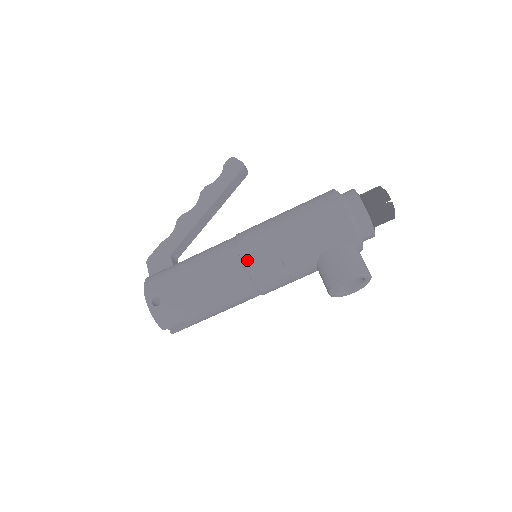
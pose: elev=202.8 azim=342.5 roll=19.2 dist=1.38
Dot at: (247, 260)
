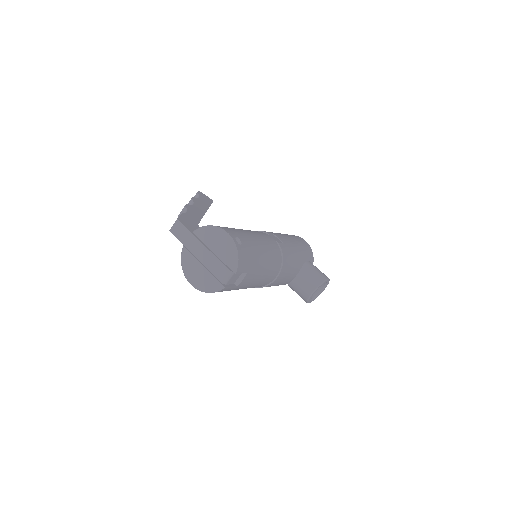
Dot at: (280, 244)
